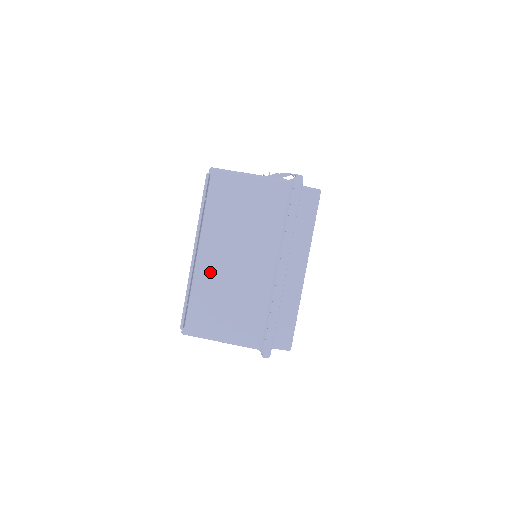
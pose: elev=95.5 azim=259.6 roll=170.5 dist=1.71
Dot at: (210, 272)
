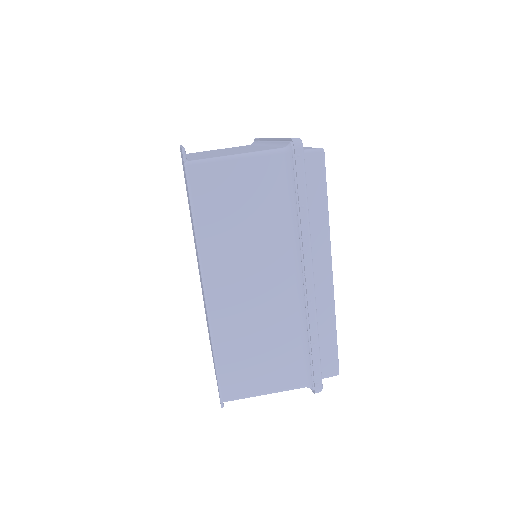
Dot at: (203, 155)
